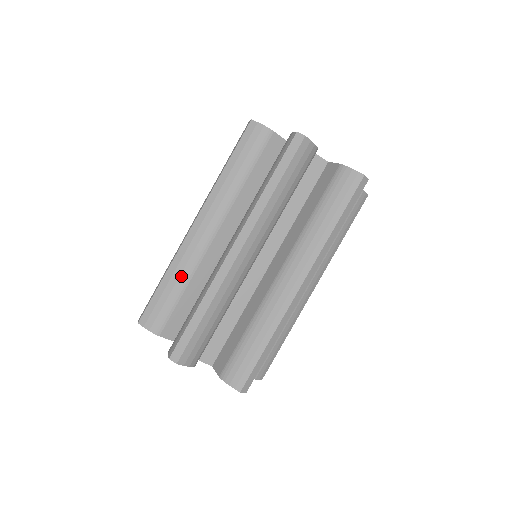
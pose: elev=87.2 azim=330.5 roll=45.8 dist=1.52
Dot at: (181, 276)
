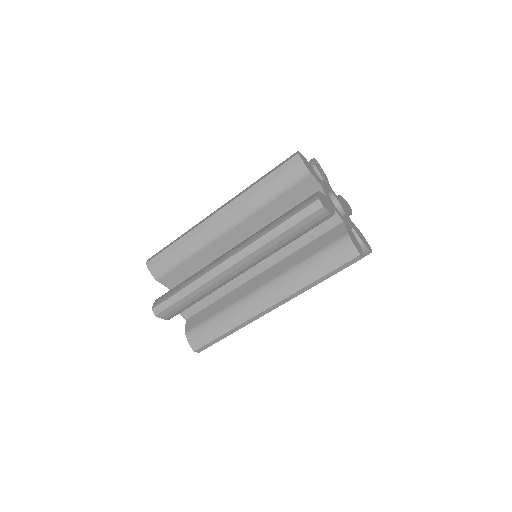
Dot at: (189, 248)
